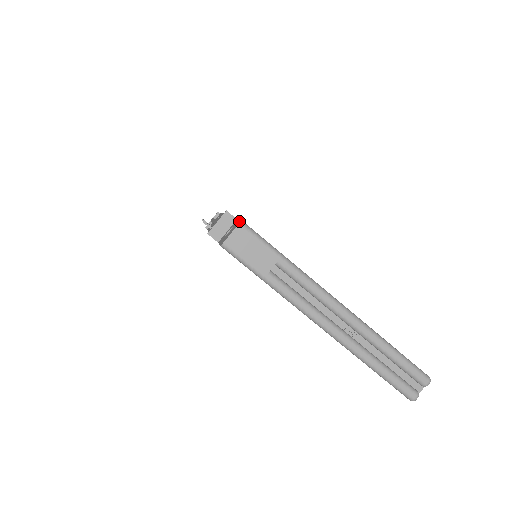
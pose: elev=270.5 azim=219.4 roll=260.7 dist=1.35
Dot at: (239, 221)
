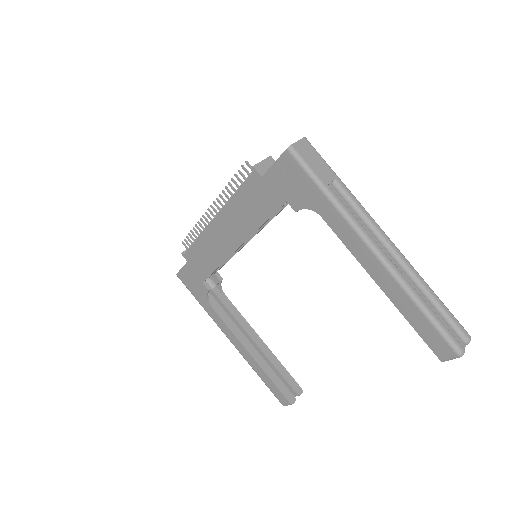
Dot at: occluded
